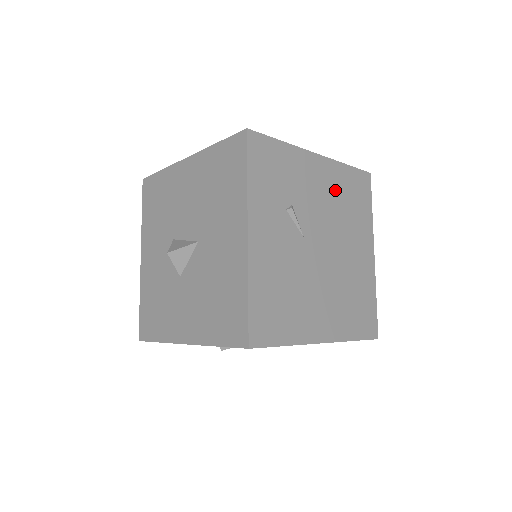
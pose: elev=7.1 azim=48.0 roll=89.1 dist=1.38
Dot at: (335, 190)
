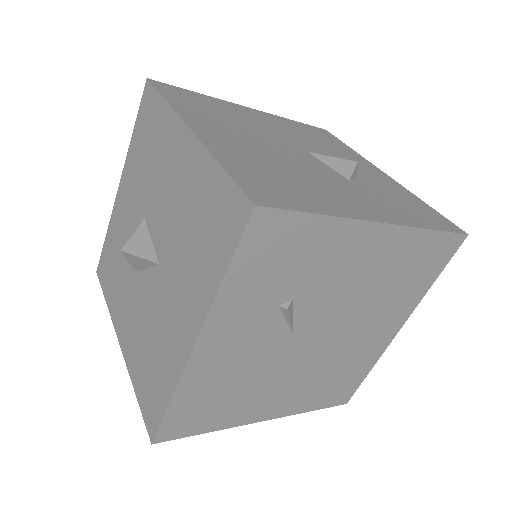
Dot at: (385, 267)
